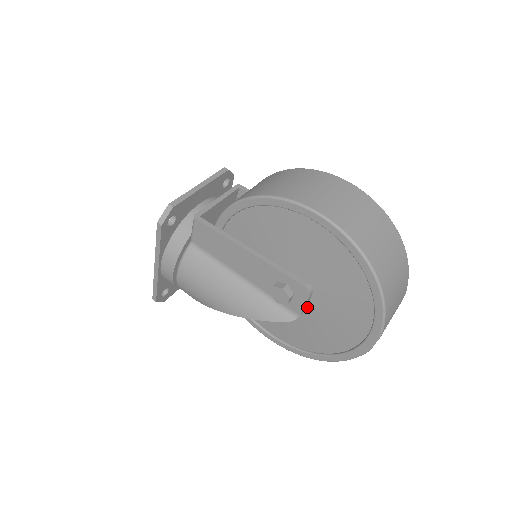
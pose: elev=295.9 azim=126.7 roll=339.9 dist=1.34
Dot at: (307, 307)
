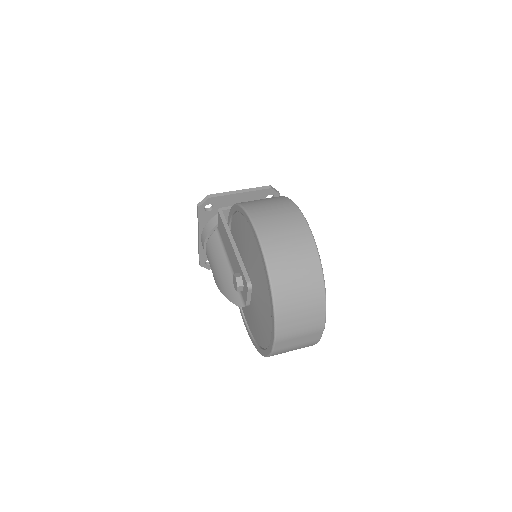
Dot at: (252, 301)
